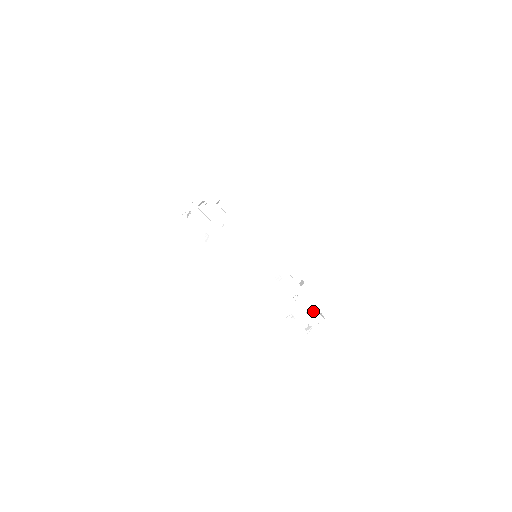
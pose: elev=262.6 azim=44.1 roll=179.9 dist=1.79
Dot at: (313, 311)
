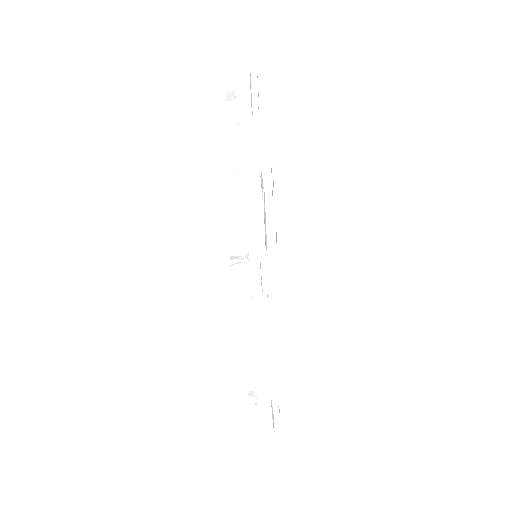
Dot at: (272, 167)
